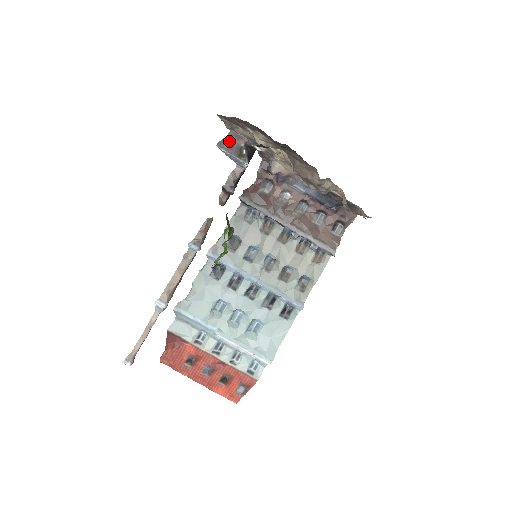
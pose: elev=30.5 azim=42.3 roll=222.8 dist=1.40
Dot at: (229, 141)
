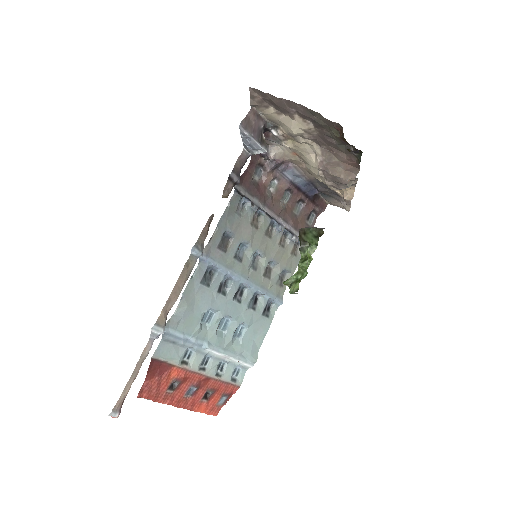
Dot at: (251, 121)
